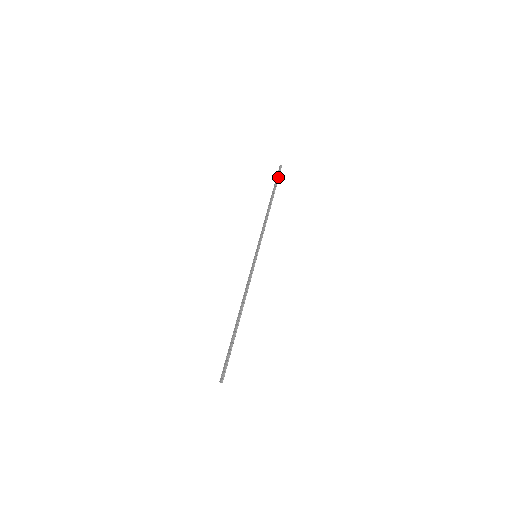
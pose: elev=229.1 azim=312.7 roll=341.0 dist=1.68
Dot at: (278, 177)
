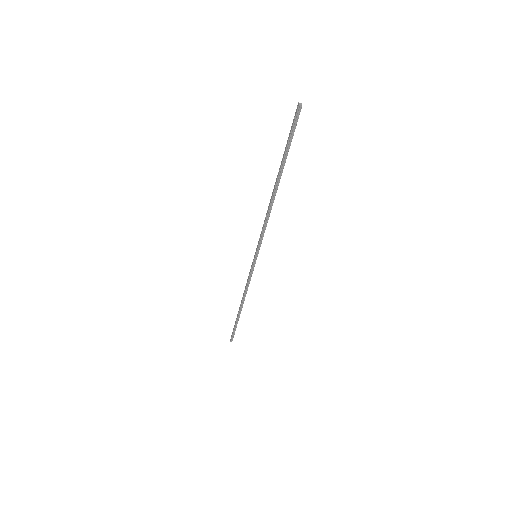
Dot at: (291, 135)
